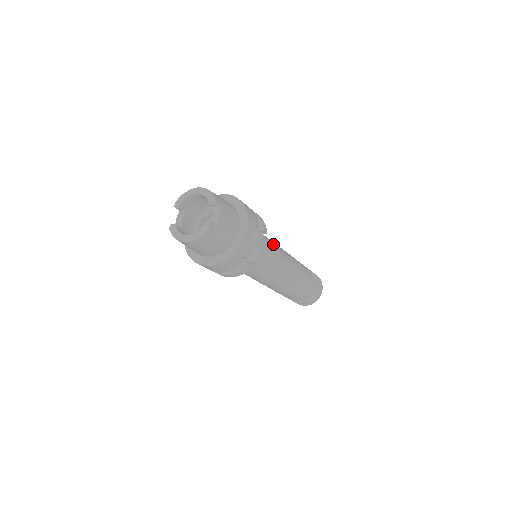
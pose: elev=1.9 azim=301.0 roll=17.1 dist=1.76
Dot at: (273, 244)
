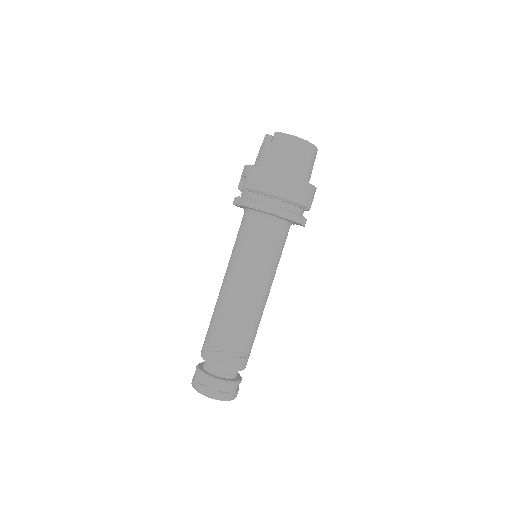
Dot at: occluded
